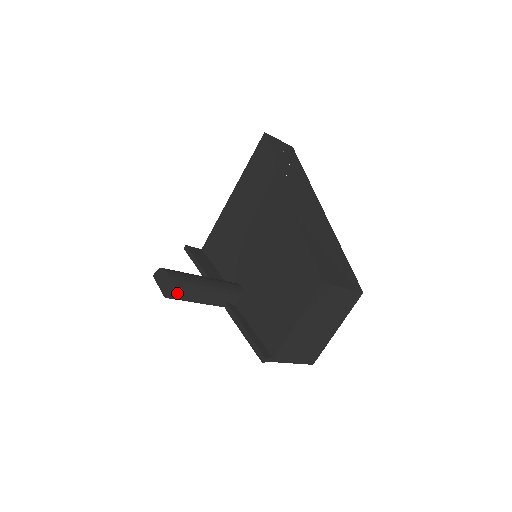
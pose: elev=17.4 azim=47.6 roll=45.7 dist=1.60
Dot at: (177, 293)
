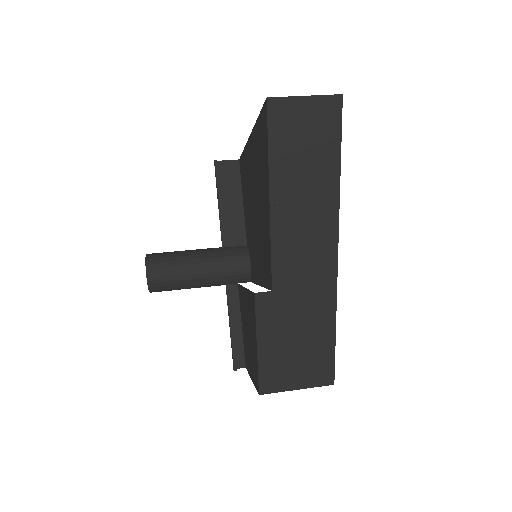
Dot at: (161, 290)
